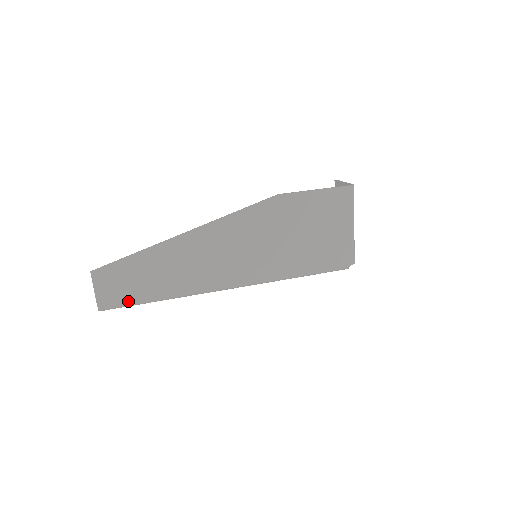
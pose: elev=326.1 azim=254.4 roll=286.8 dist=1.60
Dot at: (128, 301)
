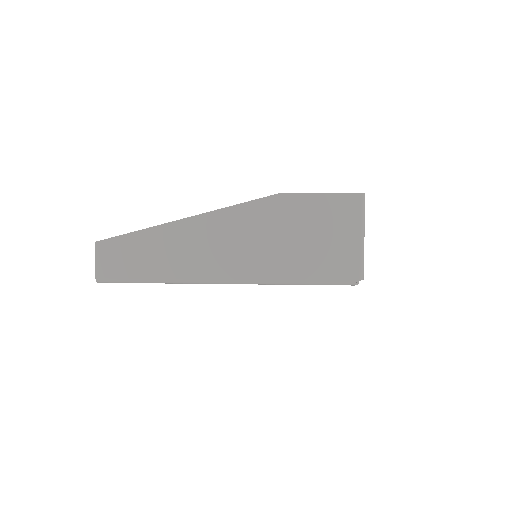
Dot at: (123, 277)
